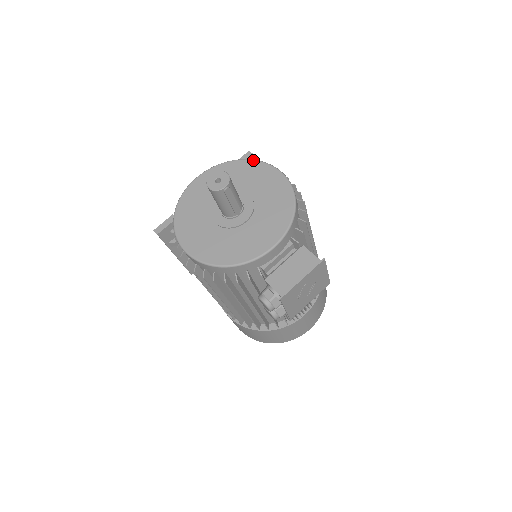
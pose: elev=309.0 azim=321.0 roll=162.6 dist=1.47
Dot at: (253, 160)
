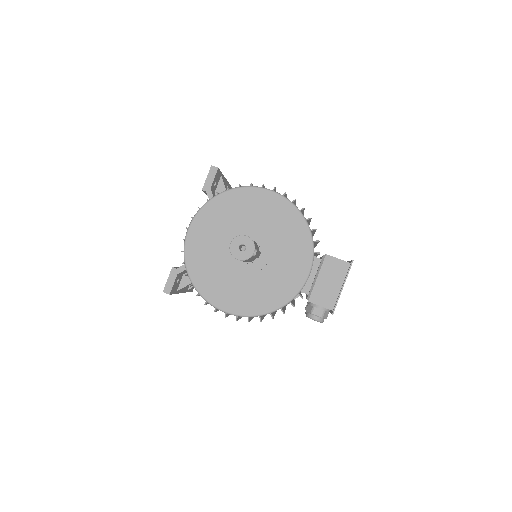
Dot at: (238, 188)
